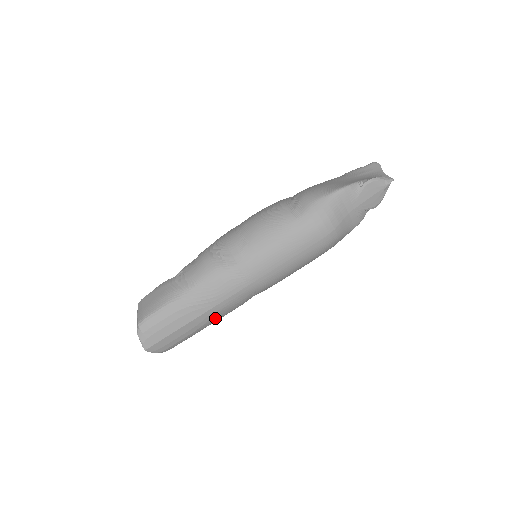
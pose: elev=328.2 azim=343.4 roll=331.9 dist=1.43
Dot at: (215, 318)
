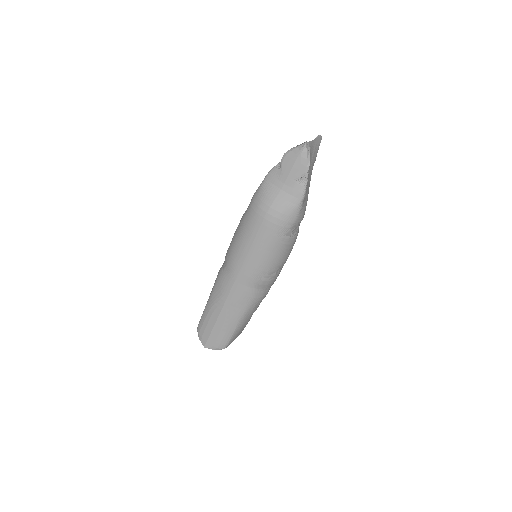
Dot at: (236, 313)
